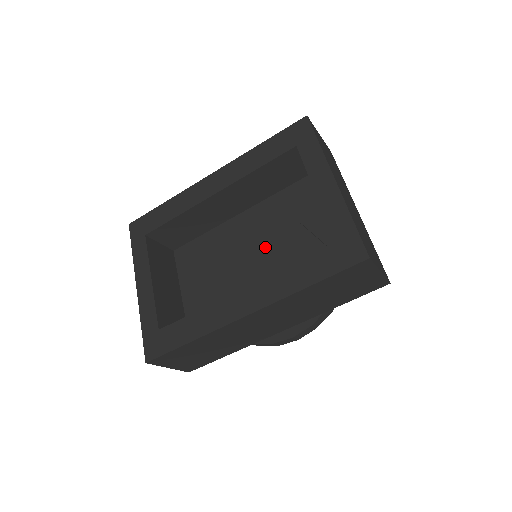
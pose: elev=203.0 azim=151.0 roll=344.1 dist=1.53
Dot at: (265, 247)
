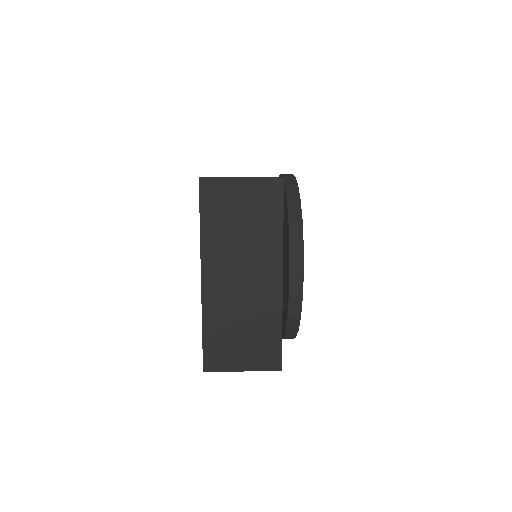
Dot at: occluded
